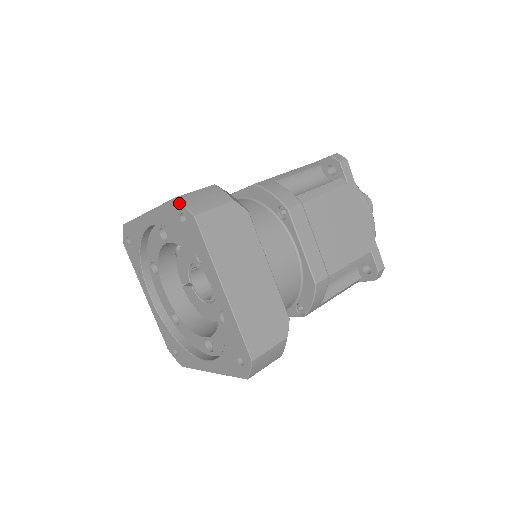
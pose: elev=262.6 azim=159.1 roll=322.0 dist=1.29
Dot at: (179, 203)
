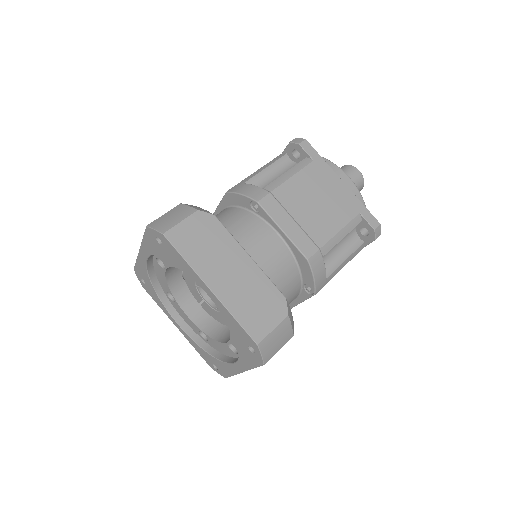
Dot at: (150, 229)
